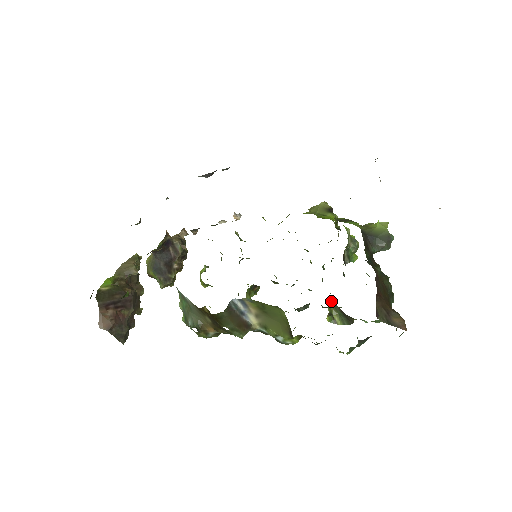
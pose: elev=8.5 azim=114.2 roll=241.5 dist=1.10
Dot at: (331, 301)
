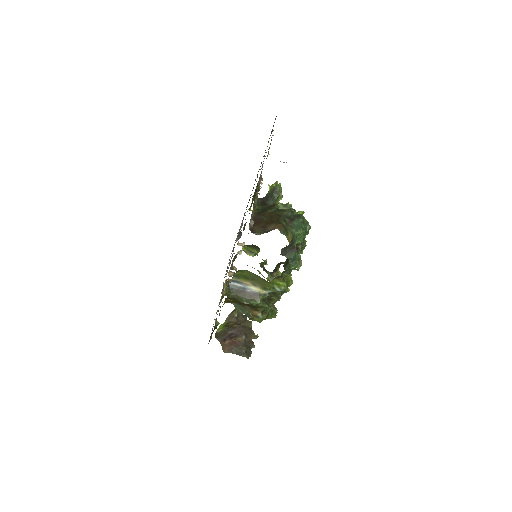
Dot at: (246, 245)
